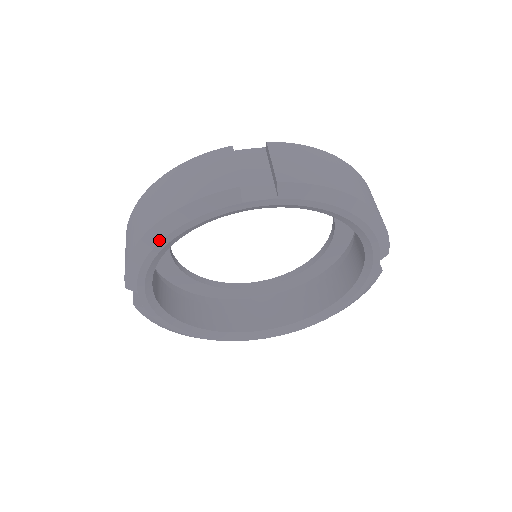
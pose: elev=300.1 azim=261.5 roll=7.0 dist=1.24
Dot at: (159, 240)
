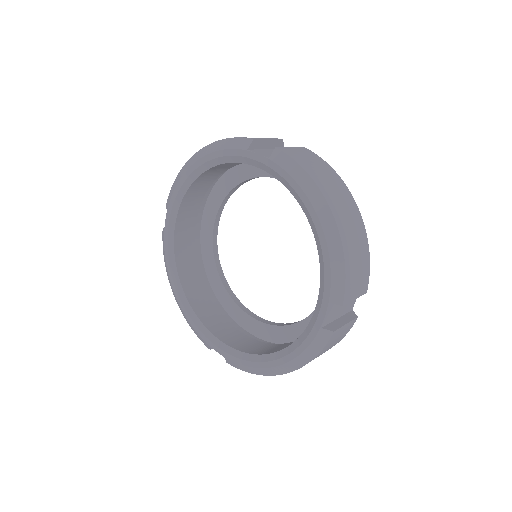
Dot at: (195, 161)
